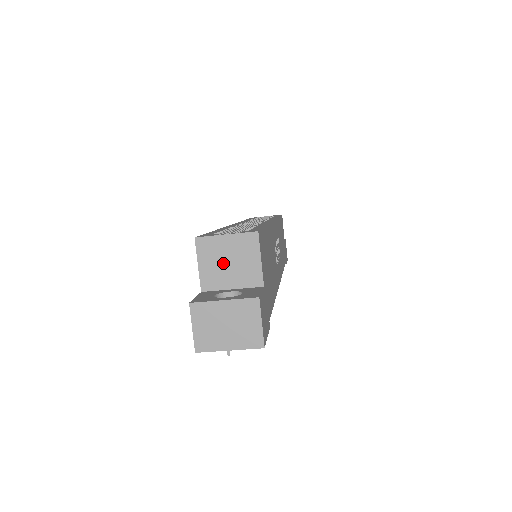
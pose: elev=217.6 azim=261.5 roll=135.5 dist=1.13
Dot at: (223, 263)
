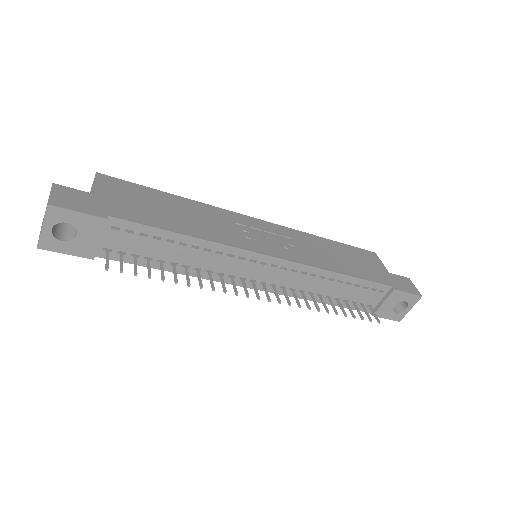
Dot at: occluded
